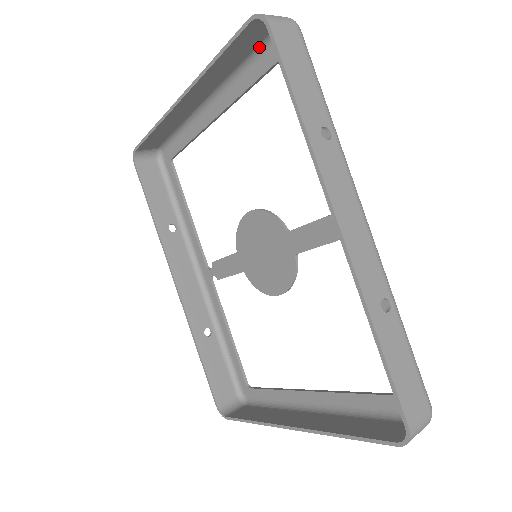
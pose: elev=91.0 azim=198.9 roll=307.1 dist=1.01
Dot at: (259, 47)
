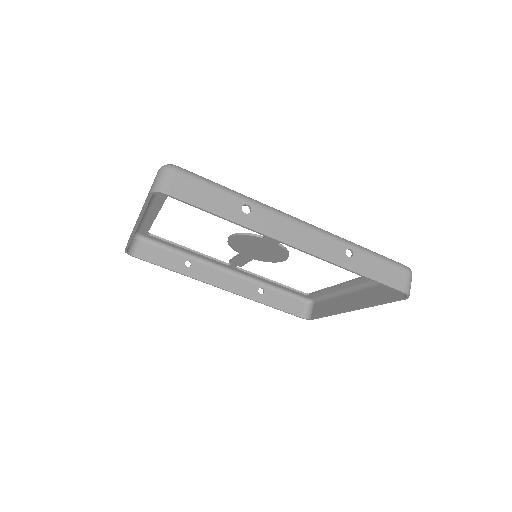
Dot at: occluded
